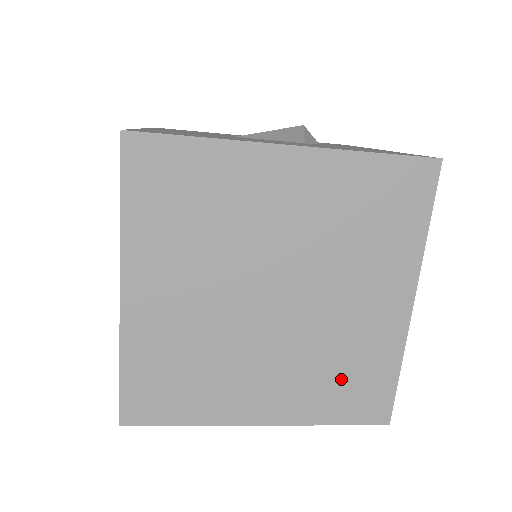
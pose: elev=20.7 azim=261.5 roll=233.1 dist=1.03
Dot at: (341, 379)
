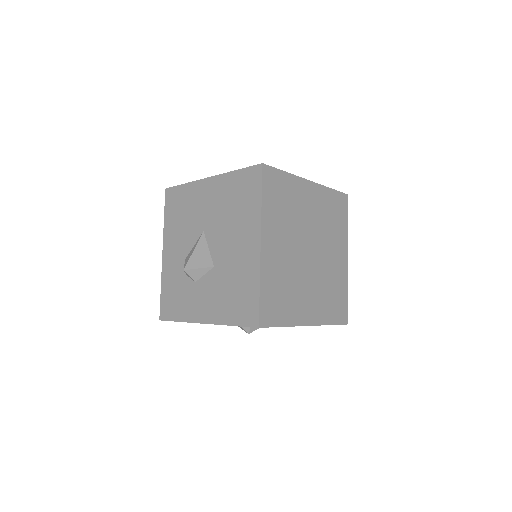
Dot at: (332, 298)
